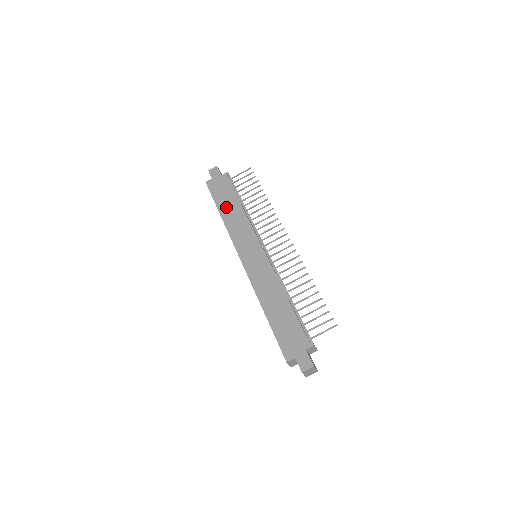
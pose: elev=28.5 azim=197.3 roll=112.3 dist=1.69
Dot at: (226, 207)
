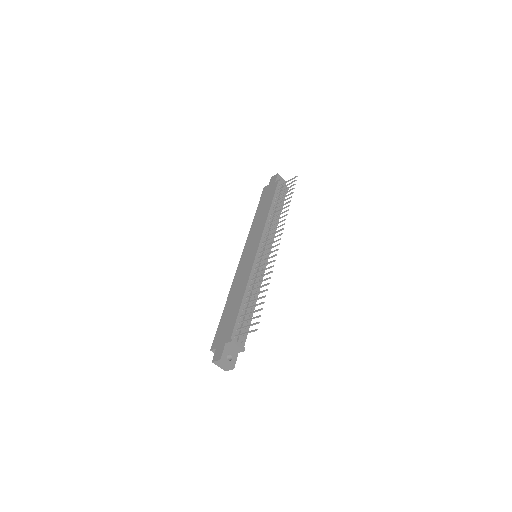
Dot at: (261, 210)
